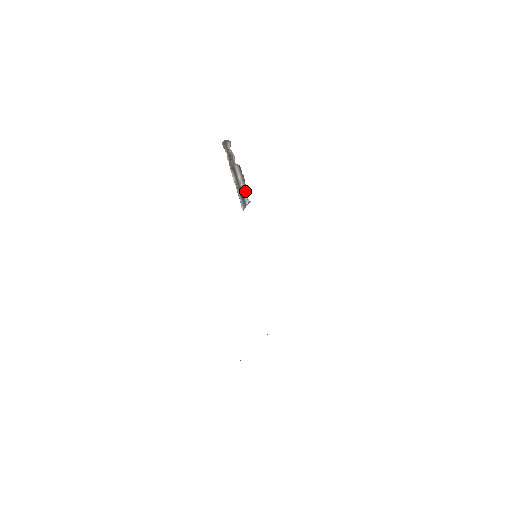
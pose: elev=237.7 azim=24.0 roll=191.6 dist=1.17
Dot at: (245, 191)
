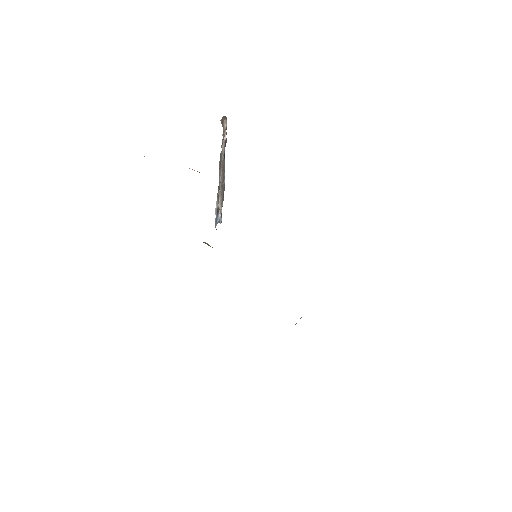
Dot at: (219, 204)
